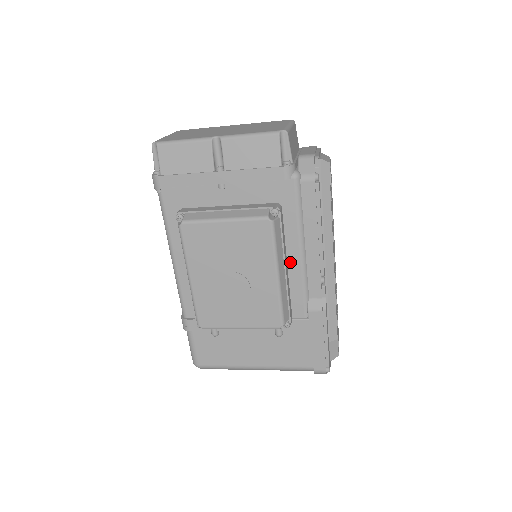
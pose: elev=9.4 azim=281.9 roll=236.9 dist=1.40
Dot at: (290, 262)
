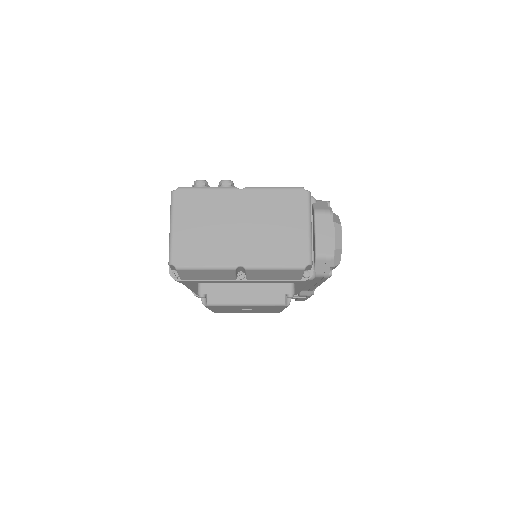
Dot at: occluded
